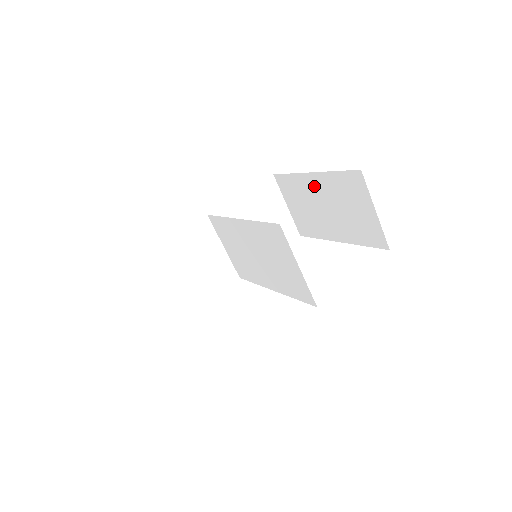
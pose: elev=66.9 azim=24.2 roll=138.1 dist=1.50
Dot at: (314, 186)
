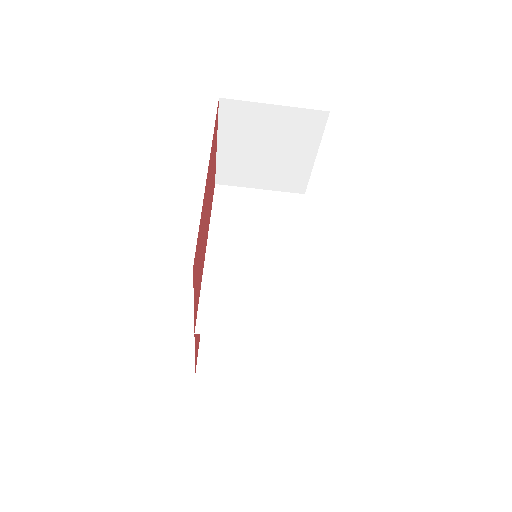
Dot at: occluded
